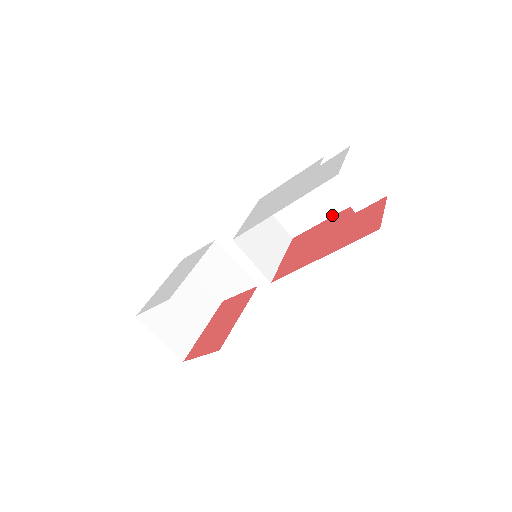
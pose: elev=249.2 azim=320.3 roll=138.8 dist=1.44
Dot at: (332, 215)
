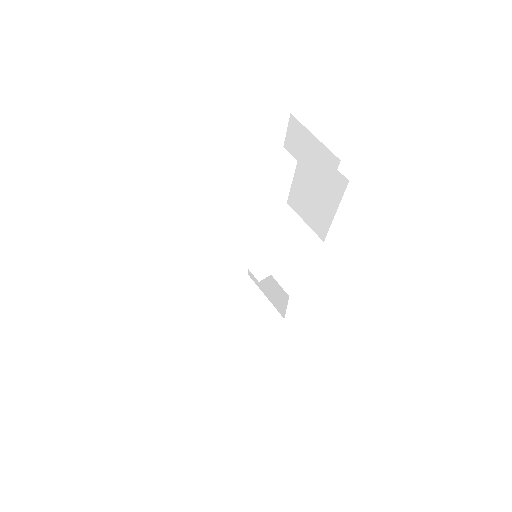
Dot at: (338, 205)
